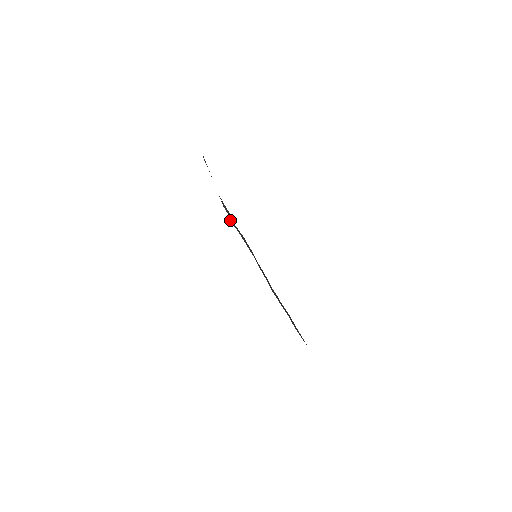
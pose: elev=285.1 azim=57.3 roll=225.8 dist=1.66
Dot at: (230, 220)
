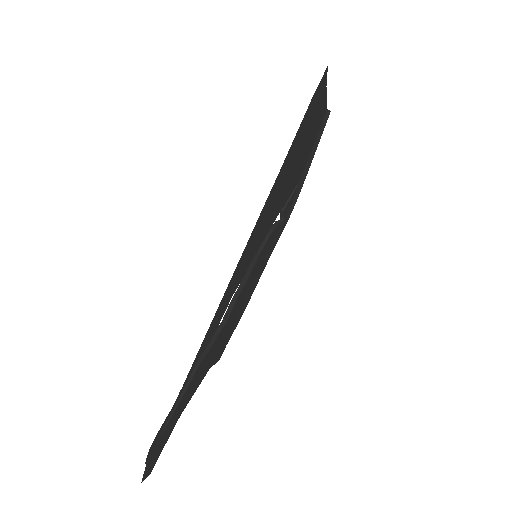
Dot at: (281, 220)
